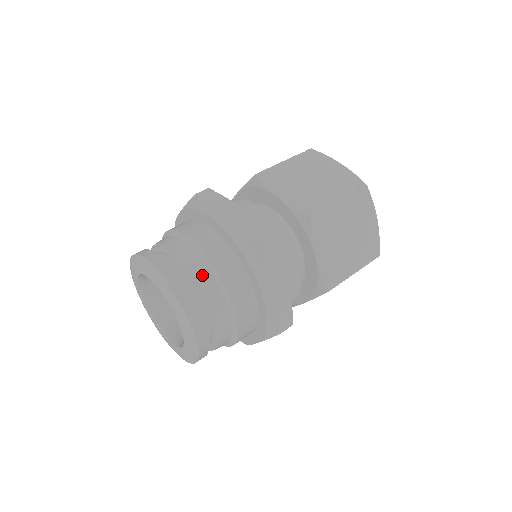
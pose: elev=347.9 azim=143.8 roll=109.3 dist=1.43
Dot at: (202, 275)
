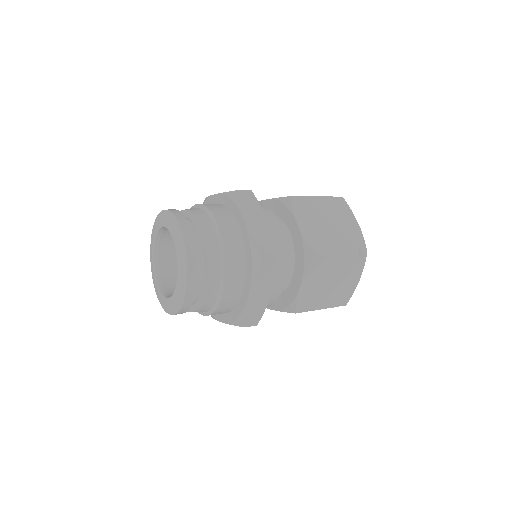
Dot at: (213, 257)
